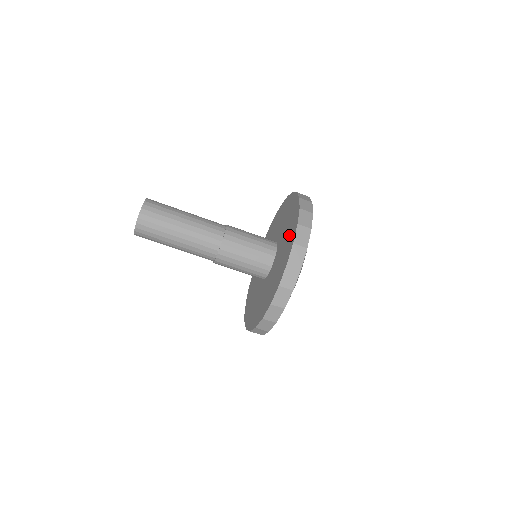
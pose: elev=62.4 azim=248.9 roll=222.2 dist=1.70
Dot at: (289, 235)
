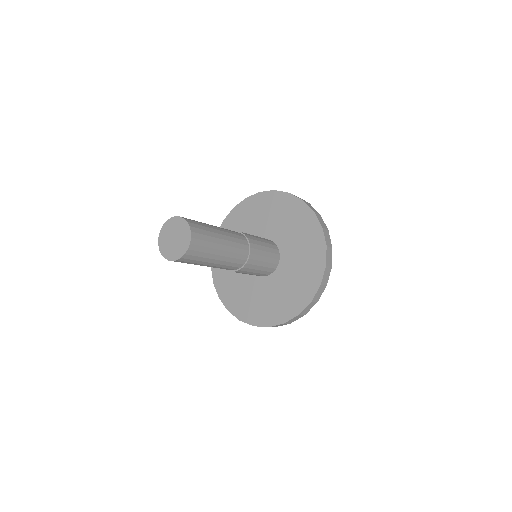
Dot at: (305, 278)
